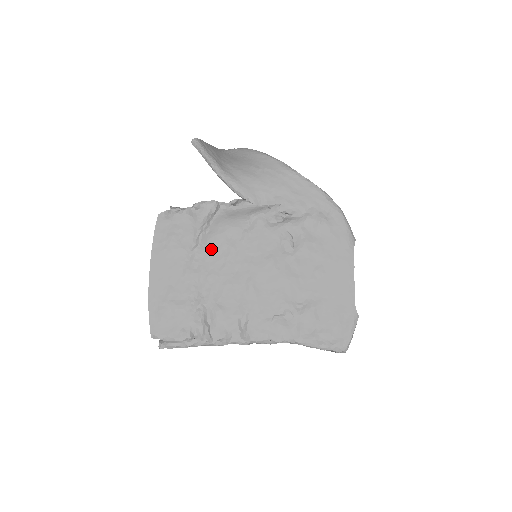
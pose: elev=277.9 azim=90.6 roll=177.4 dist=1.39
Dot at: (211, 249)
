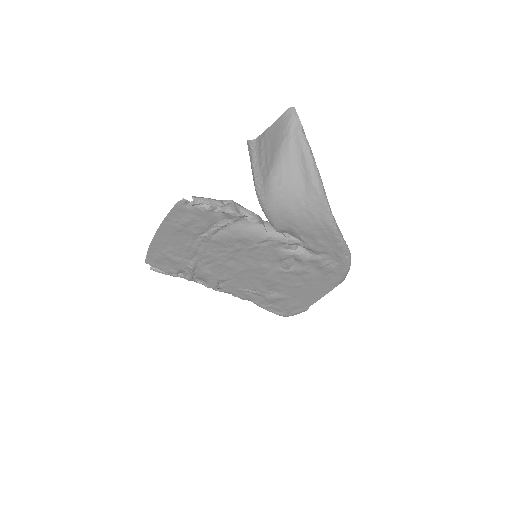
Dot at: (218, 242)
